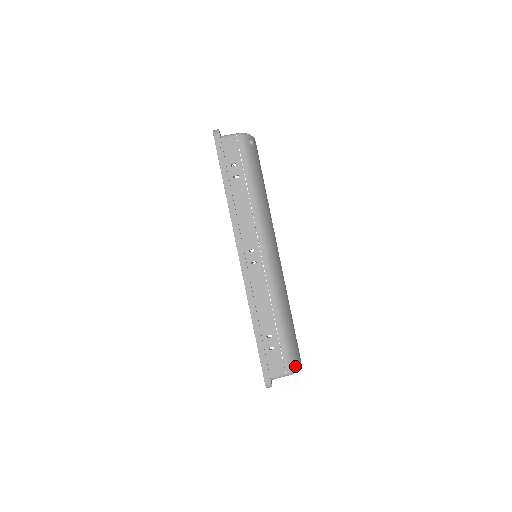
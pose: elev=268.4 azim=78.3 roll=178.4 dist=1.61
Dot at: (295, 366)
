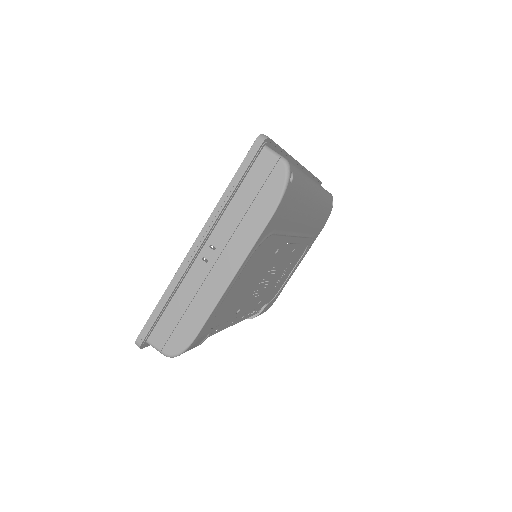
Dot at: (291, 170)
